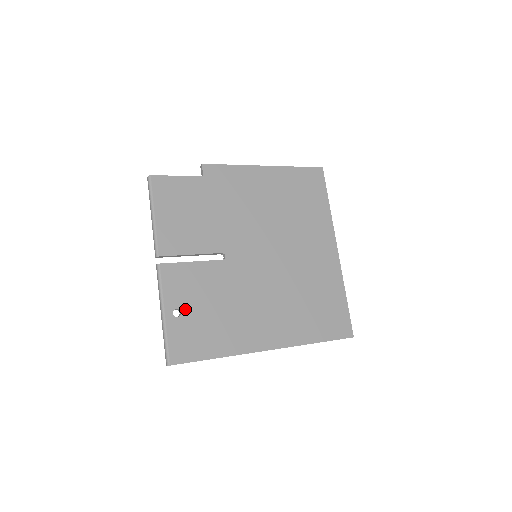
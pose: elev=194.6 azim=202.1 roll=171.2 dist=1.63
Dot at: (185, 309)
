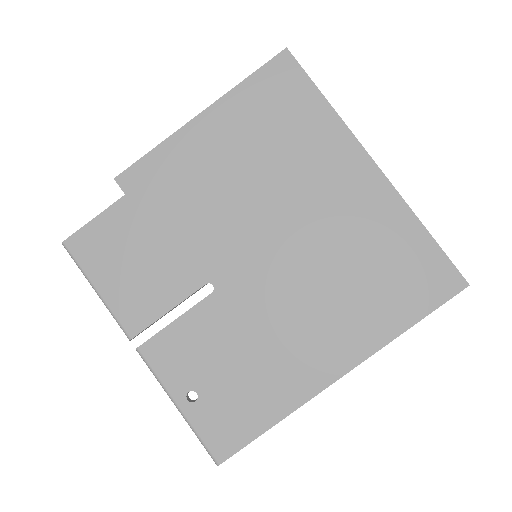
Dot at: (199, 386)
